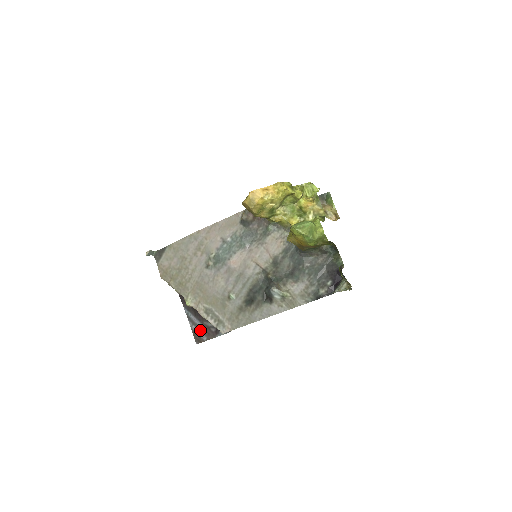
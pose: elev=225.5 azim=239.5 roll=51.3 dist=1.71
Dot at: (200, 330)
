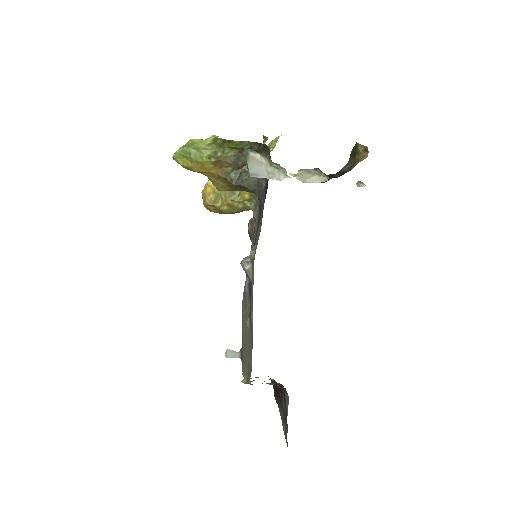
Dot at: (284, 424)
